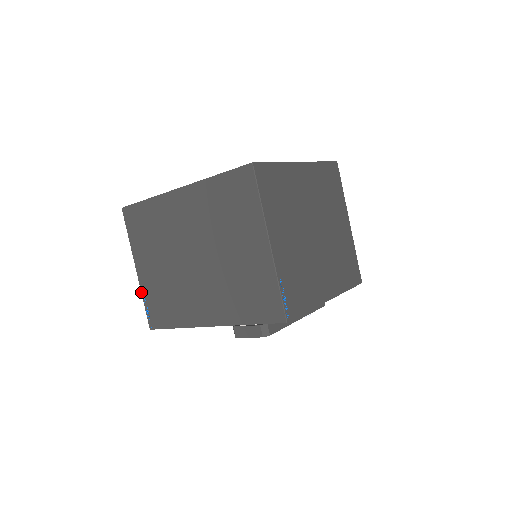
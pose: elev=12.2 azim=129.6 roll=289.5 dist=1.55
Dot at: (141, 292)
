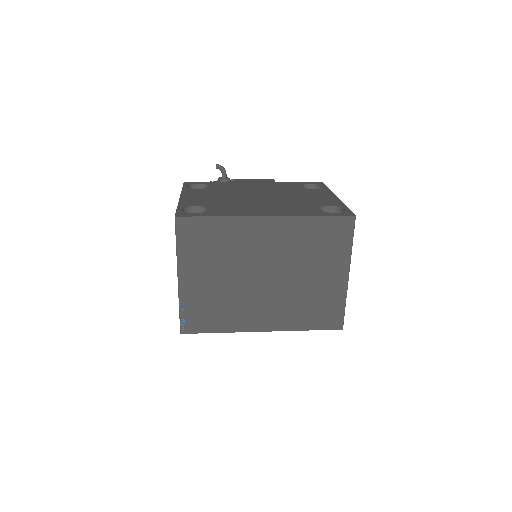
Dot at: (179, 300)
